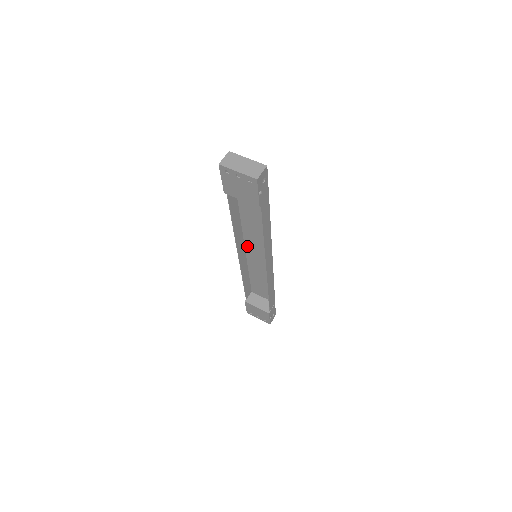
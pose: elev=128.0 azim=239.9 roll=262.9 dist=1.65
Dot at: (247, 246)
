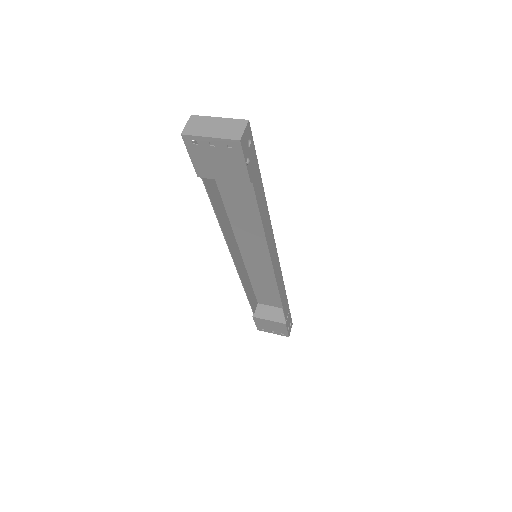
Dot at: (242, 246)
